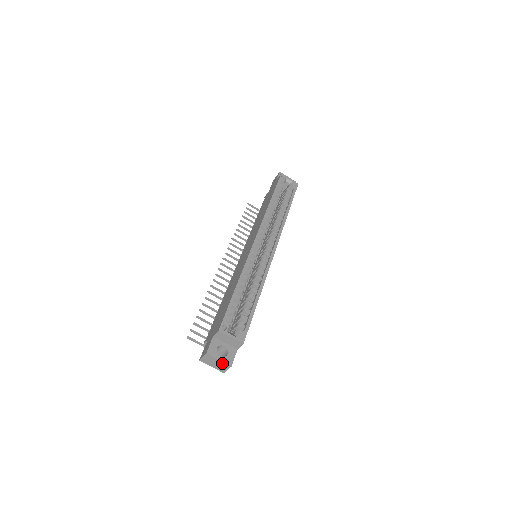
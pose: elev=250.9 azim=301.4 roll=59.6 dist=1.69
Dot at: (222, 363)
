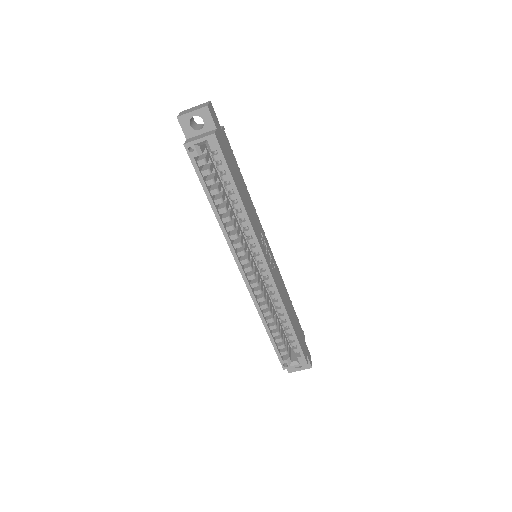
Dot at: (304, 368)
